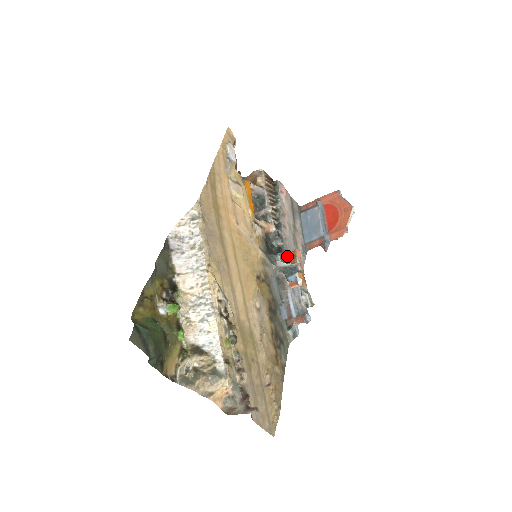
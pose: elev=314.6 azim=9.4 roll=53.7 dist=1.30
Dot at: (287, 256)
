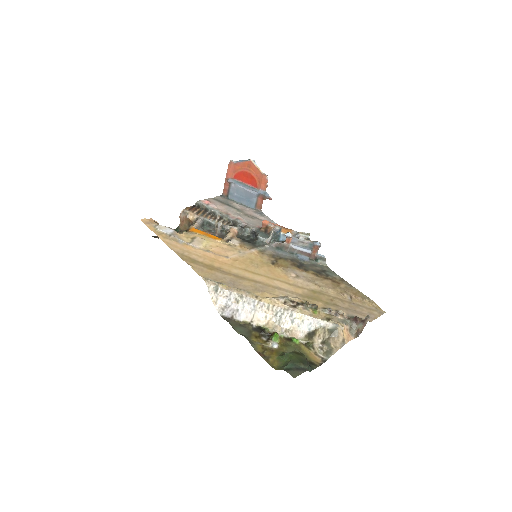
Dot at: (263, 231)
